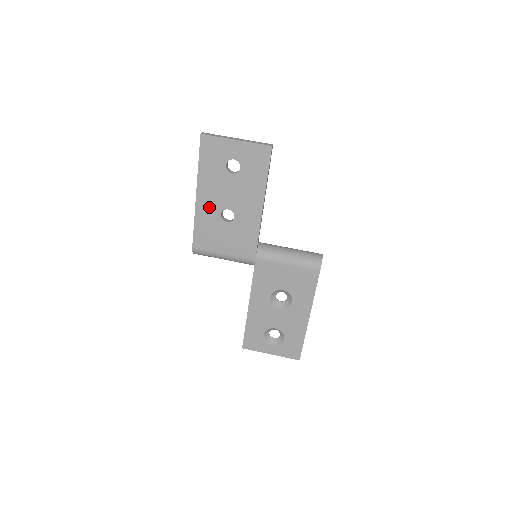
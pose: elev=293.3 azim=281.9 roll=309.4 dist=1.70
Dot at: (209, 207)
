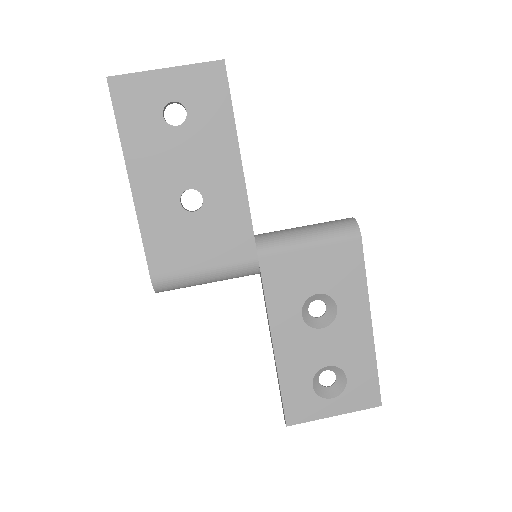
Dot at: (157, 197)
